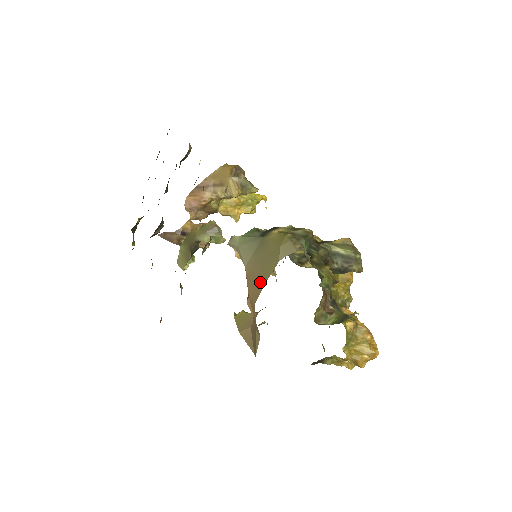
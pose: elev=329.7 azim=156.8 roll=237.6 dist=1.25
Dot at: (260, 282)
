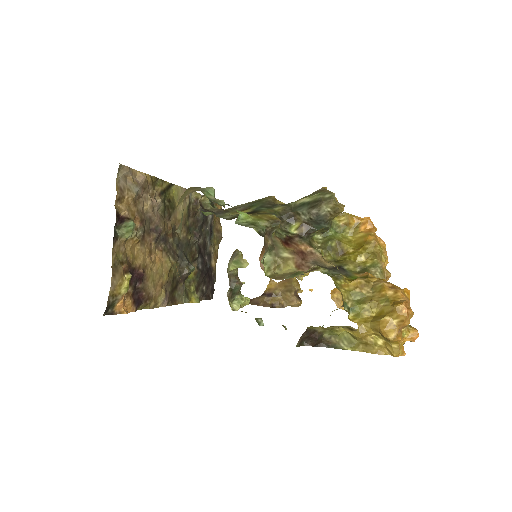
Dot at: occluded
